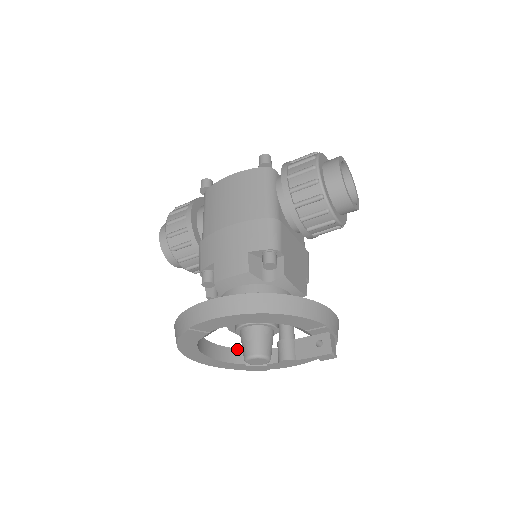
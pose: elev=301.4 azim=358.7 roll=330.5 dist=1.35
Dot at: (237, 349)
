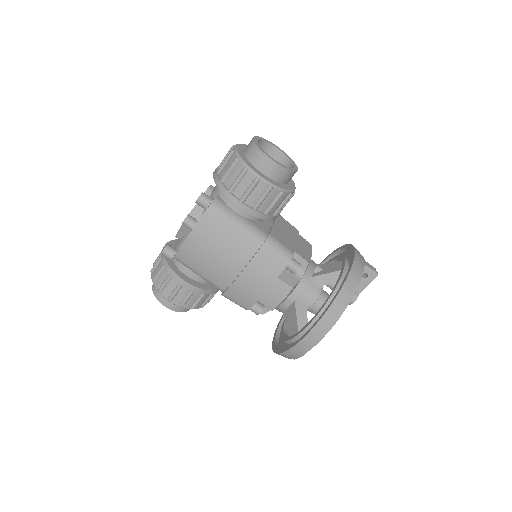
Dot at: occluded
